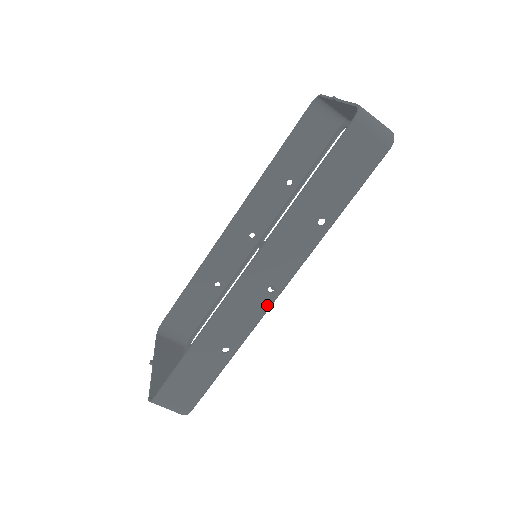
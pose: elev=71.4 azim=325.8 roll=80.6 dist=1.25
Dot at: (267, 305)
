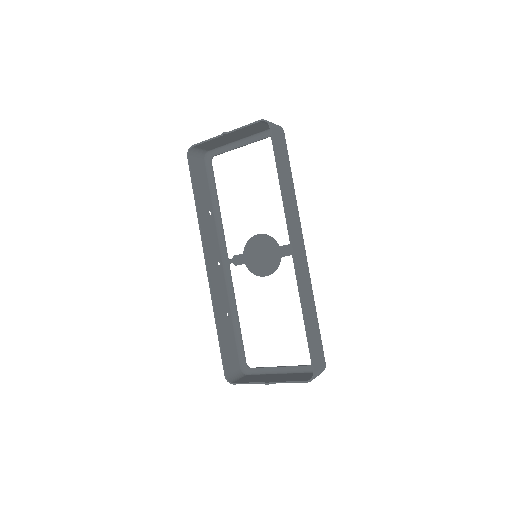
Dot at: (306, 258)
